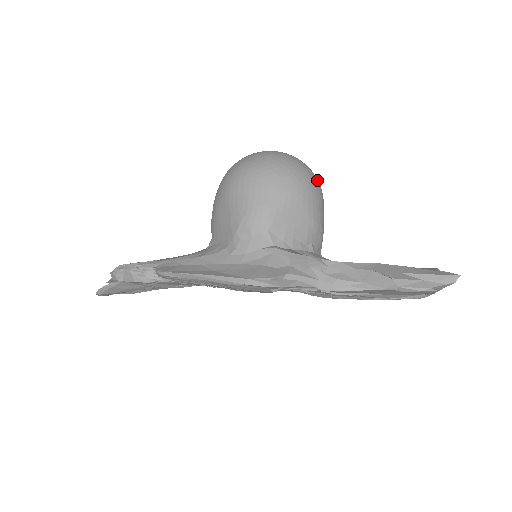
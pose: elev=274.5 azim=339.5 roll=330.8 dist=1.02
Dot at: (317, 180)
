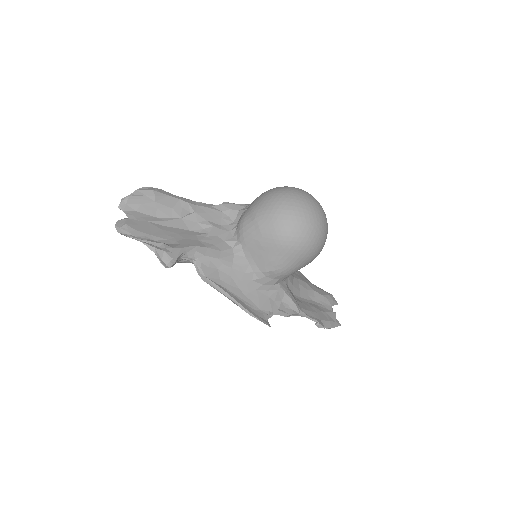
Dot at: occluded
